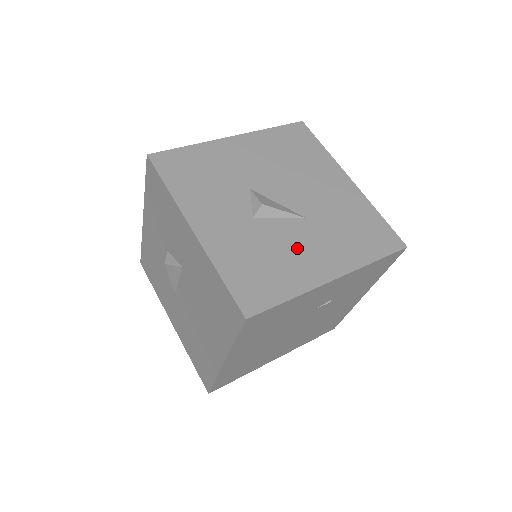
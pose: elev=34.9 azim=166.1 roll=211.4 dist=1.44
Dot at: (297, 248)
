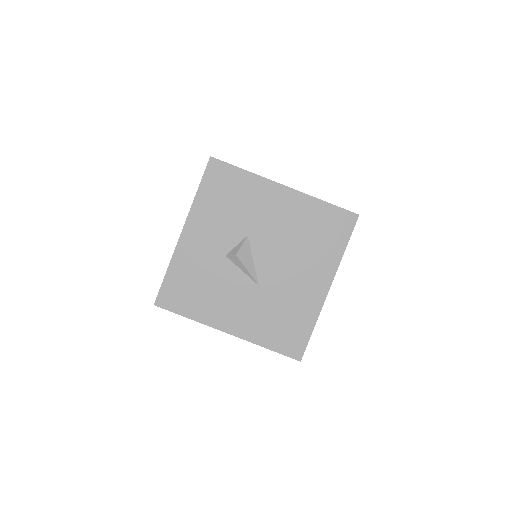
Dot at: (228, 297)
